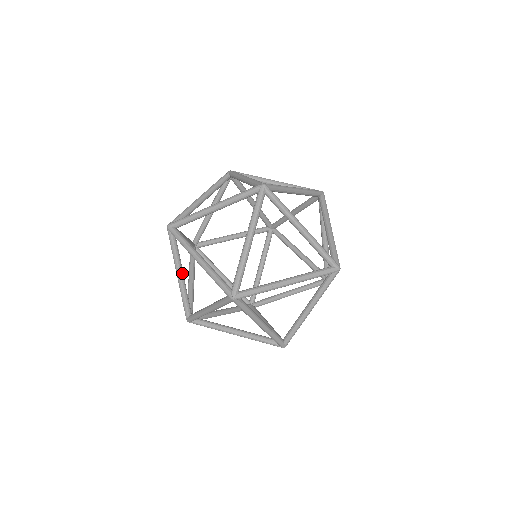
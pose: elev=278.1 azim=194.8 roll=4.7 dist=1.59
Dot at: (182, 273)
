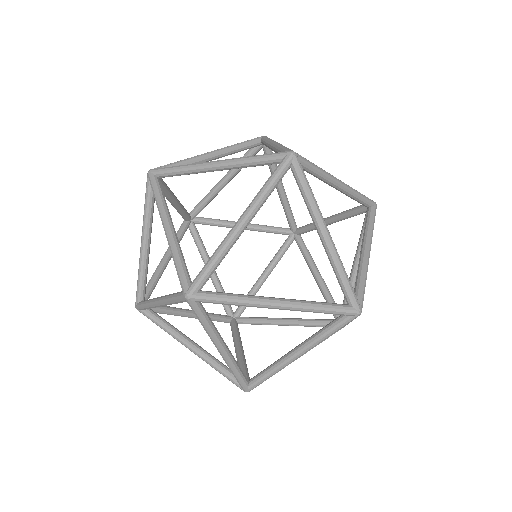
Dot at: (168, 255)
